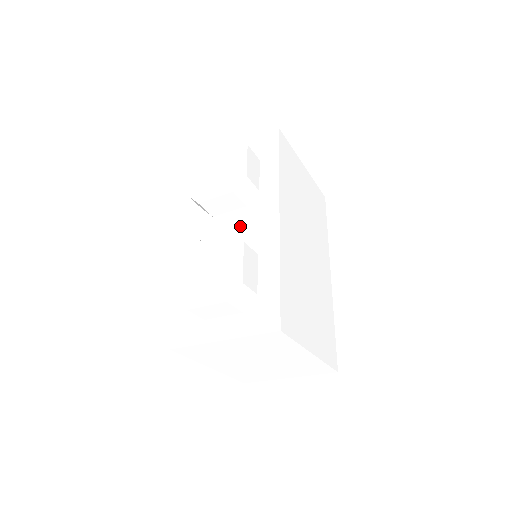
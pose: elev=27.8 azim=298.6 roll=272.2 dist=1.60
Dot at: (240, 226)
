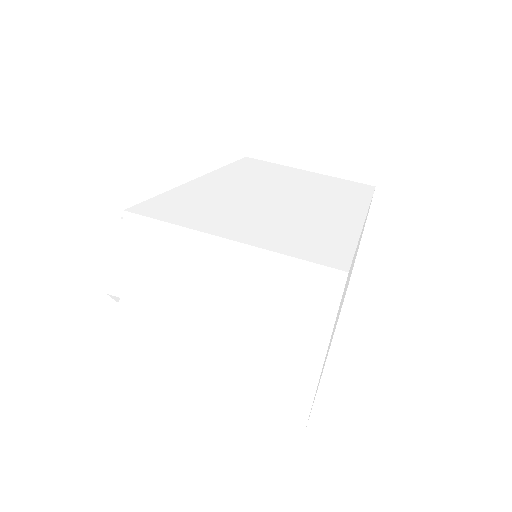
Dot at: occluded
